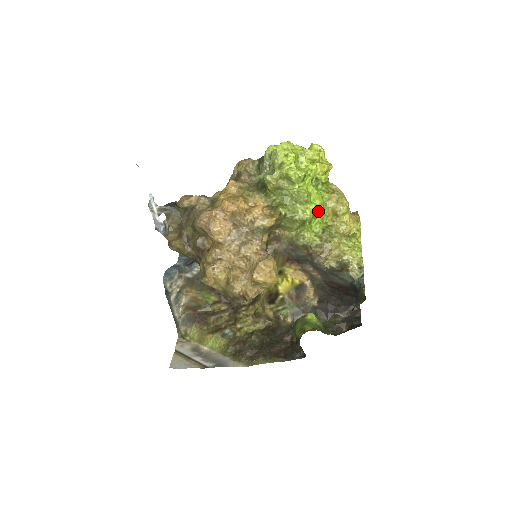
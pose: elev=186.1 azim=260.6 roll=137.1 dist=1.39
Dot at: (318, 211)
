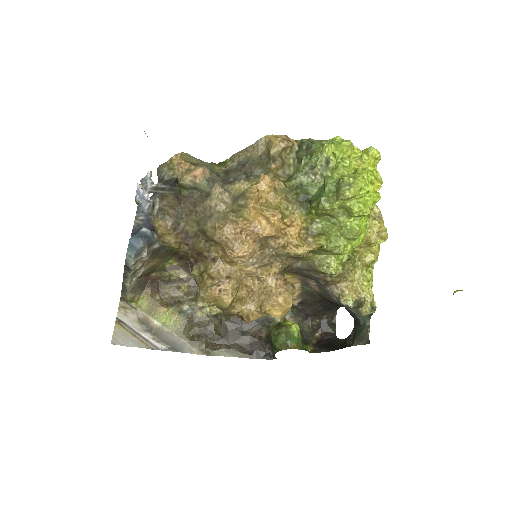
Dot at: occluded
